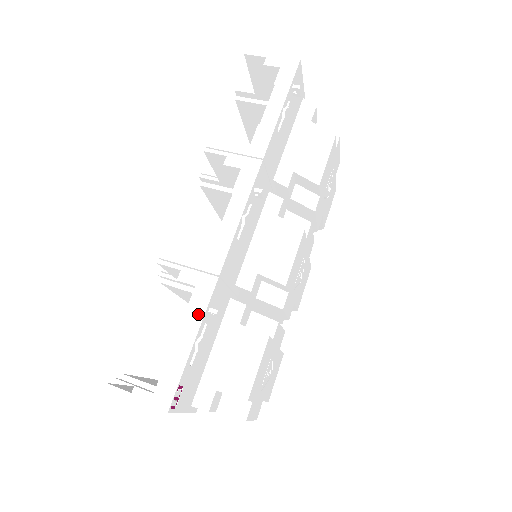
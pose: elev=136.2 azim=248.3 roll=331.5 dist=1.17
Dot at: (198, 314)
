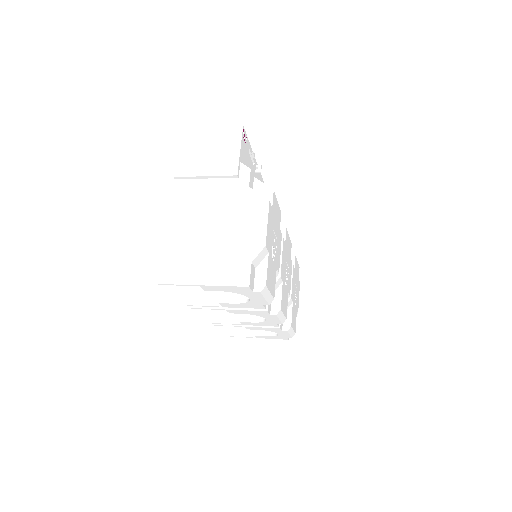
Dot at: occluded
